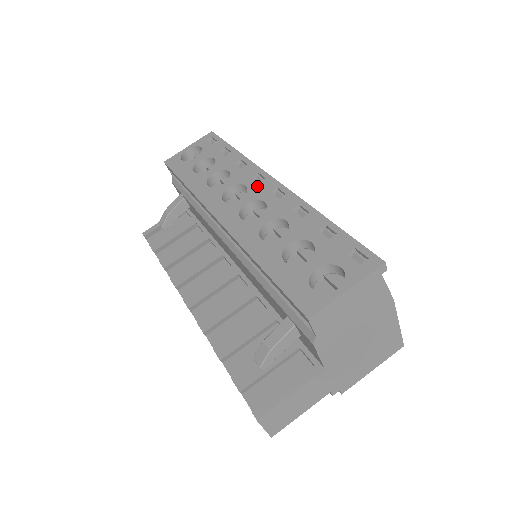
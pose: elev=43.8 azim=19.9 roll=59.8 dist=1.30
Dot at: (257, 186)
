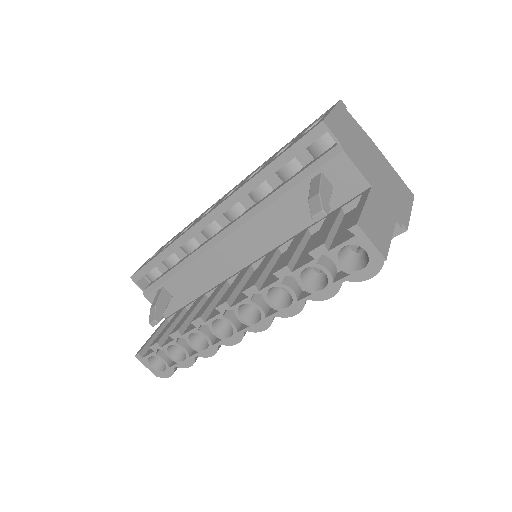
Dot at: occluded
